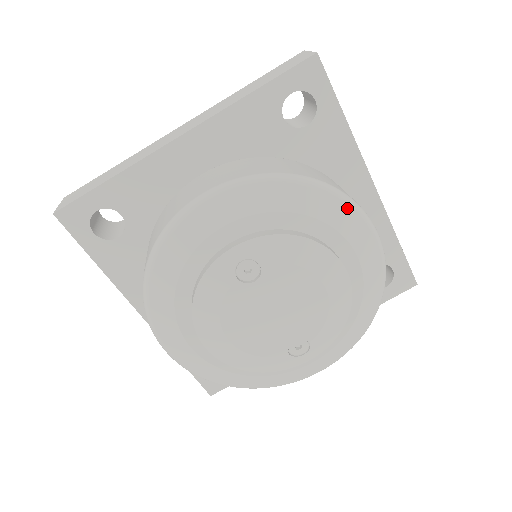
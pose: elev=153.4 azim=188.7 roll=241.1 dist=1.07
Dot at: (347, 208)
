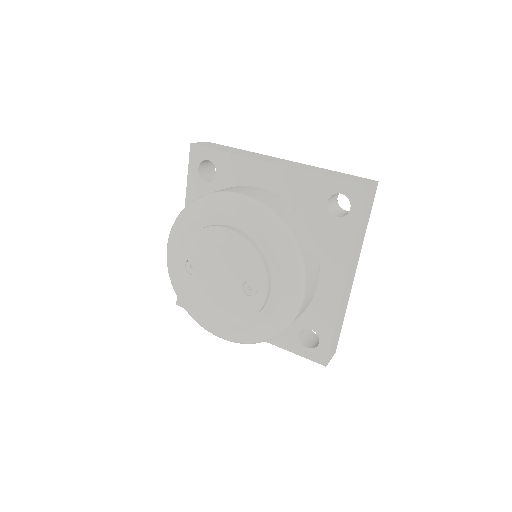
Dot at: (211, 199)
